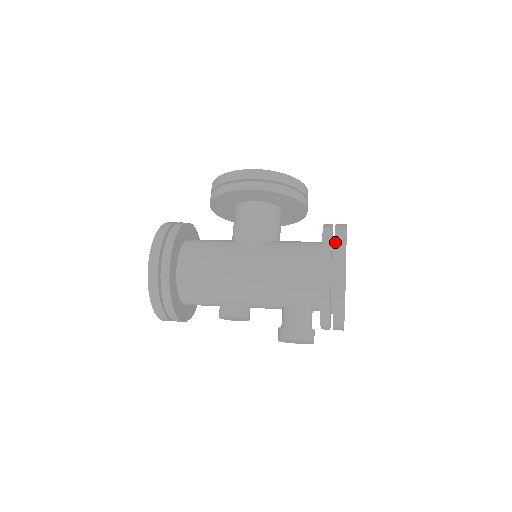
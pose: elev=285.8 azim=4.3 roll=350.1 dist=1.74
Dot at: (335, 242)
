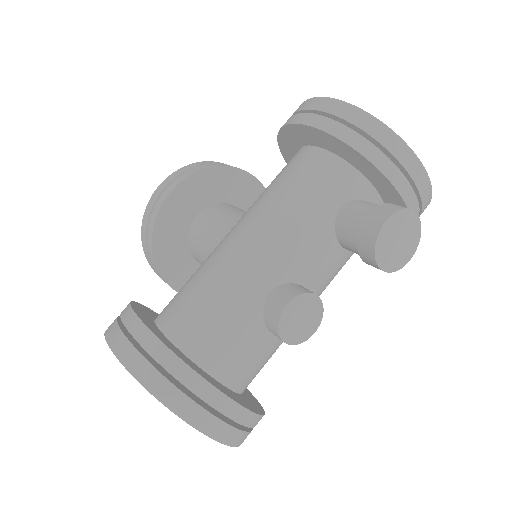
Dot at: (295, 112)
